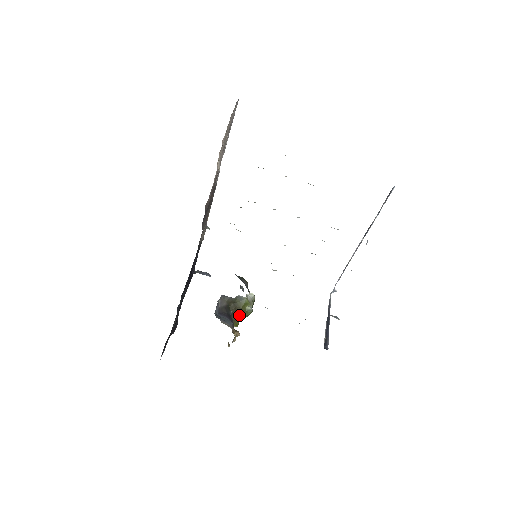
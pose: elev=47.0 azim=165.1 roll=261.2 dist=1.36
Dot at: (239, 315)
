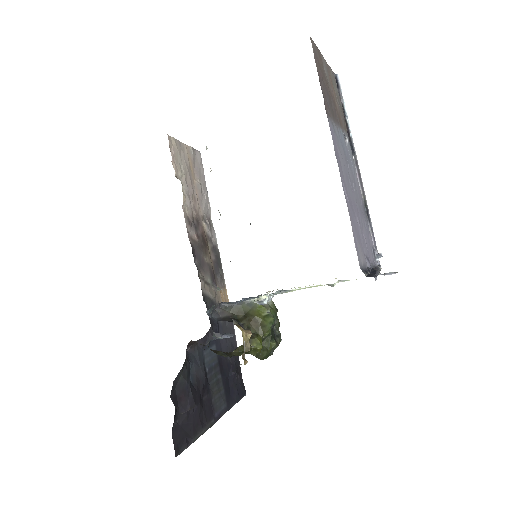
Dot at: (258, 331)
